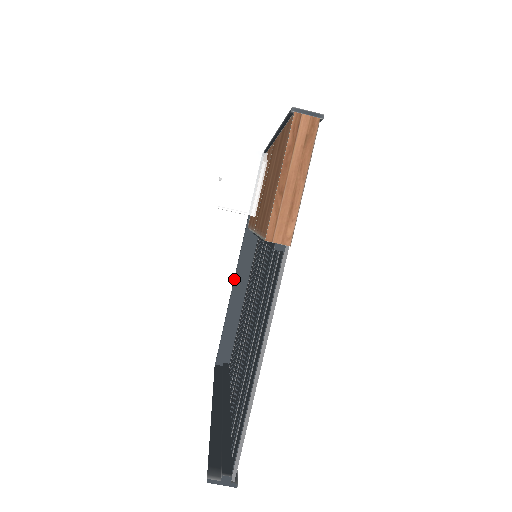
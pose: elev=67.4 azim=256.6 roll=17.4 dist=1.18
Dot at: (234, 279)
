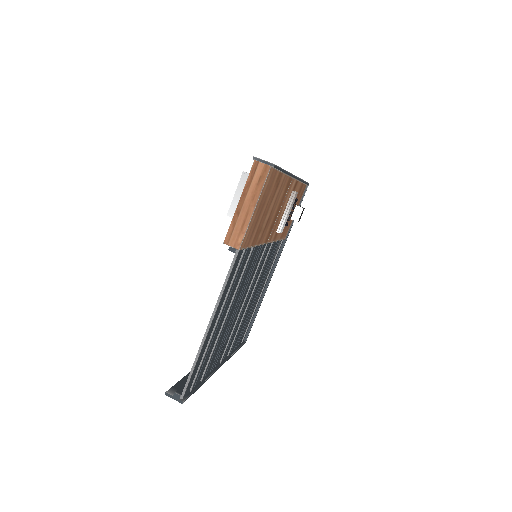
Dot at: occluded
